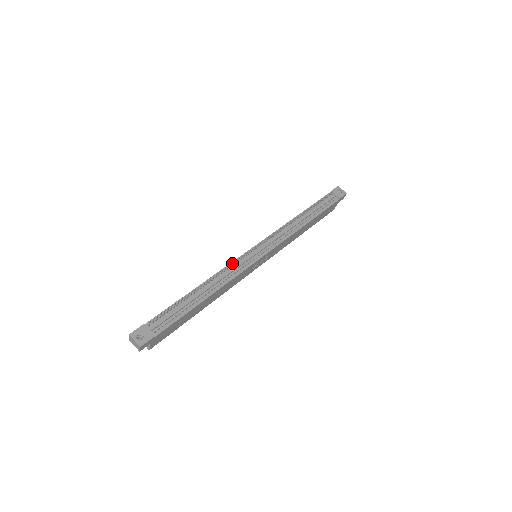
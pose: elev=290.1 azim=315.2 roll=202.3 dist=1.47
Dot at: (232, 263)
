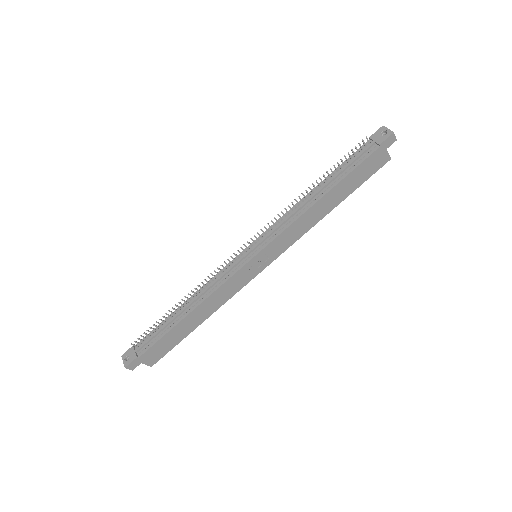
Dot at: (220, 272)
